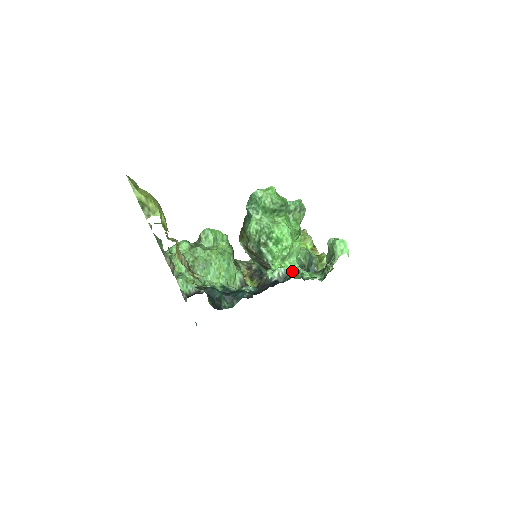
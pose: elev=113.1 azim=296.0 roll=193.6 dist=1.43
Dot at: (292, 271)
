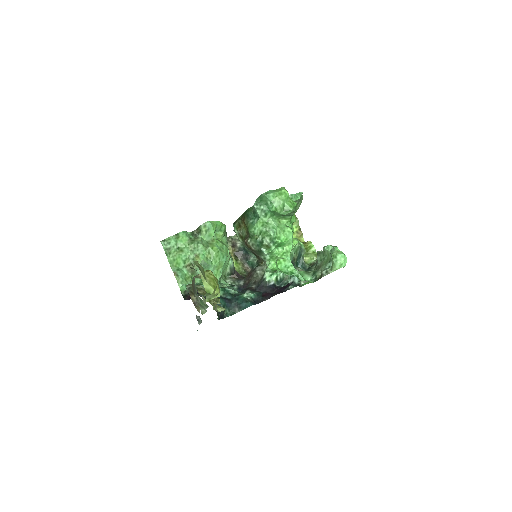
Dot at: (293, 281)
